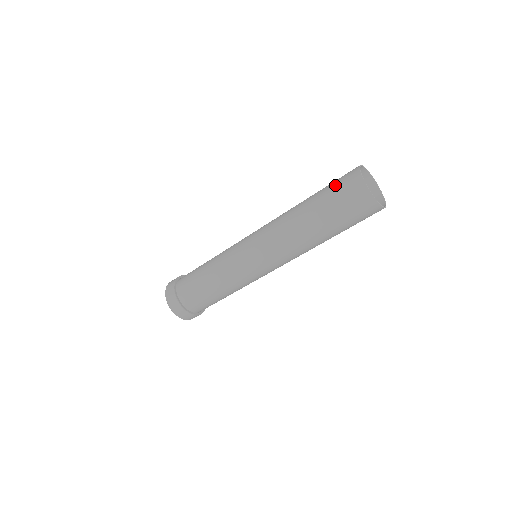
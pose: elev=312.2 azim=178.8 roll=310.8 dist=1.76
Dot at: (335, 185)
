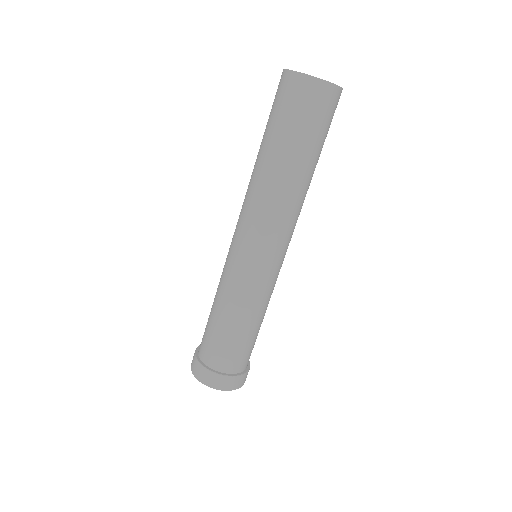
Dot at: (289, 111)
